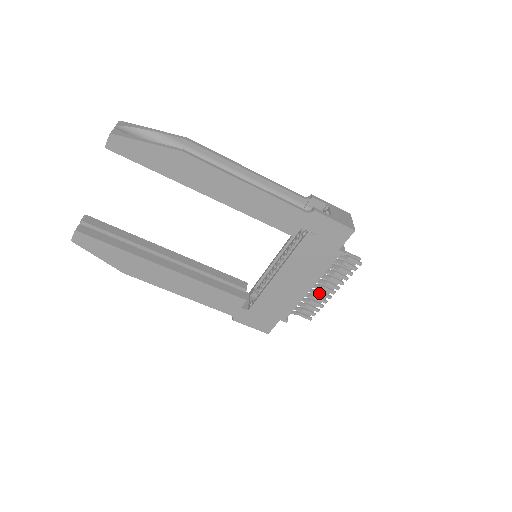
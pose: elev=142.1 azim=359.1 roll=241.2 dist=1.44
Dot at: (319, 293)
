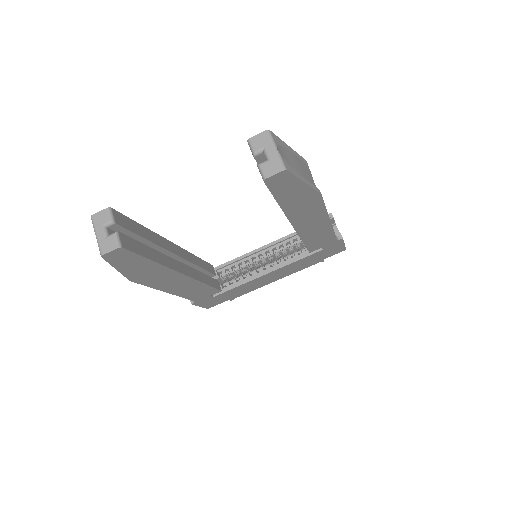
Dot at: occluded
